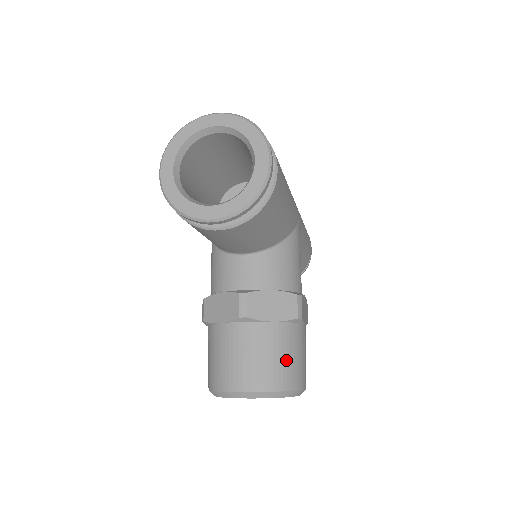
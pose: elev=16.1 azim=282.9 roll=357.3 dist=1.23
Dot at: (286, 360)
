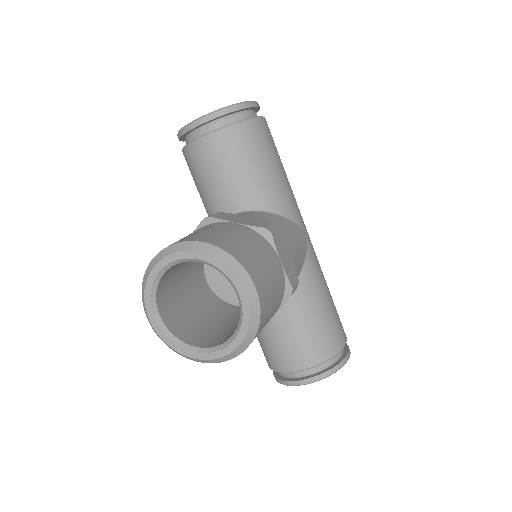
Dot at: (235, 239)
